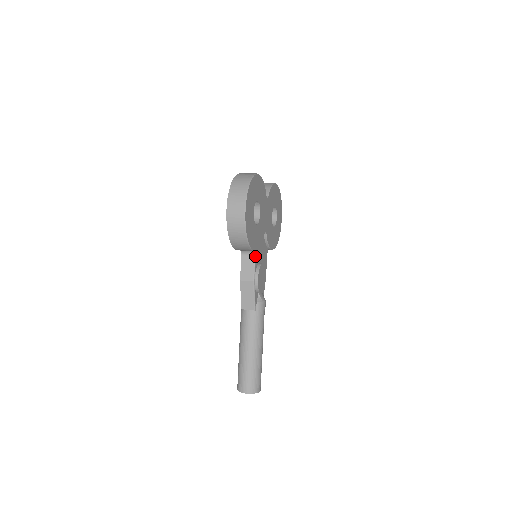
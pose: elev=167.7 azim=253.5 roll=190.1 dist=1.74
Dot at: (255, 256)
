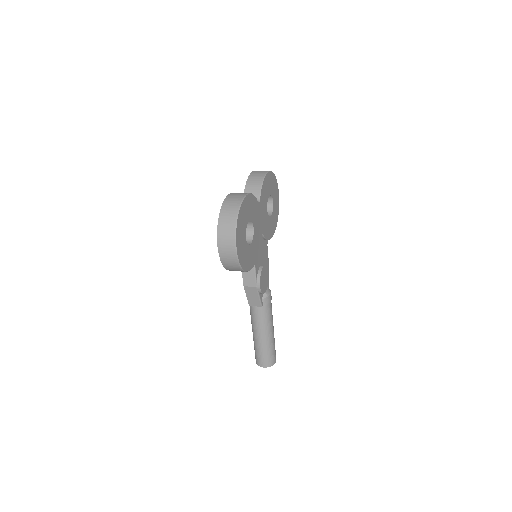
Dot at: (254, 266)
